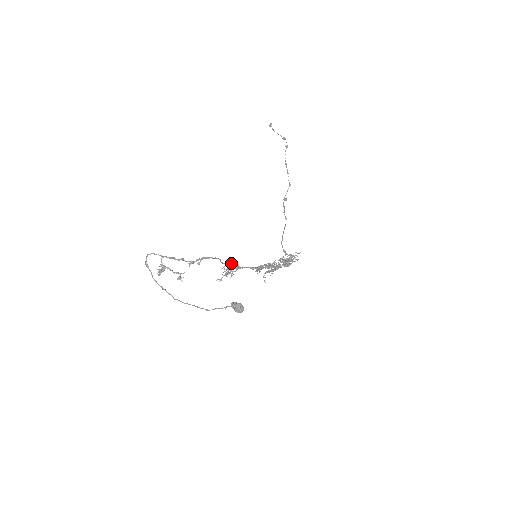
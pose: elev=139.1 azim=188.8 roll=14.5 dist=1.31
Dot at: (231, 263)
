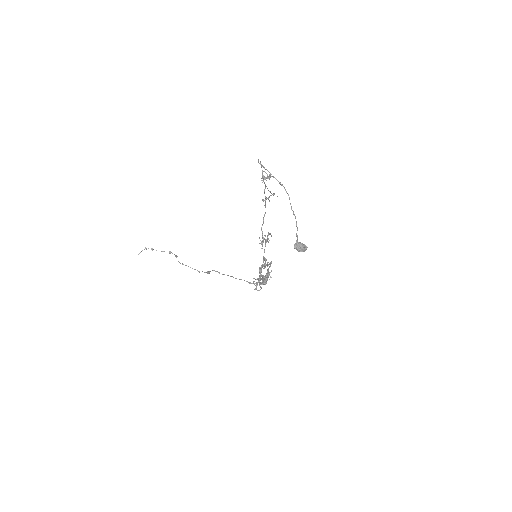
Dot at: (262, 235)
